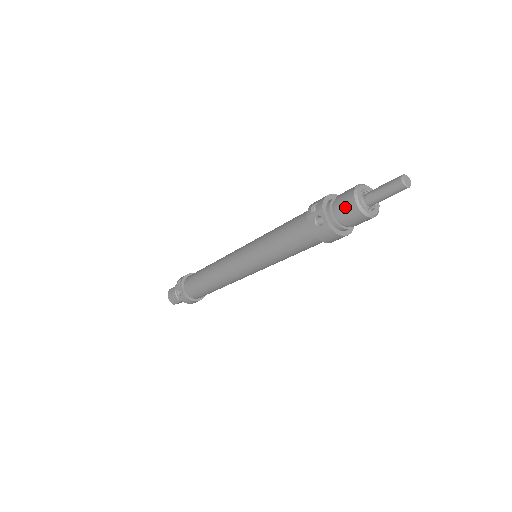
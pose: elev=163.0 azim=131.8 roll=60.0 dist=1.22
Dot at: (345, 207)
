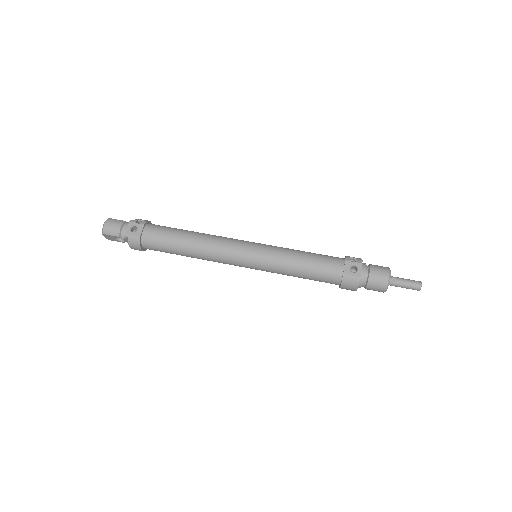
Dot at: (379, 273)
